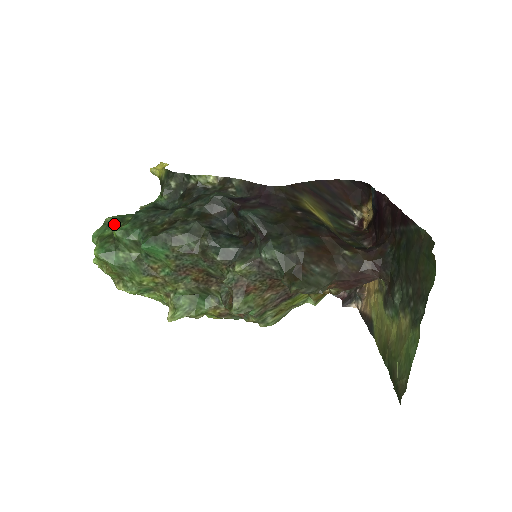
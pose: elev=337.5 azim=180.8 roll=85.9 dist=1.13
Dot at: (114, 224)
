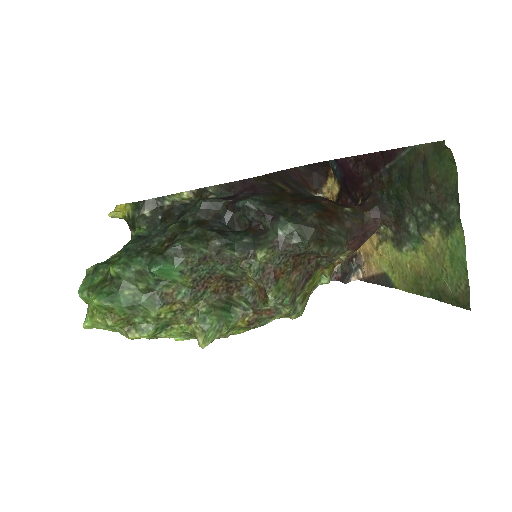
Dot at: (102, 269)
